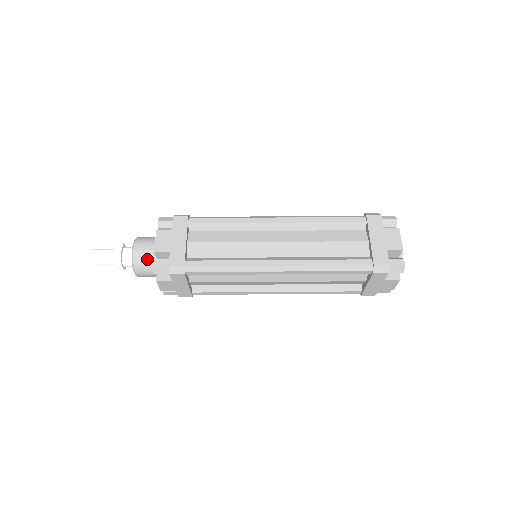
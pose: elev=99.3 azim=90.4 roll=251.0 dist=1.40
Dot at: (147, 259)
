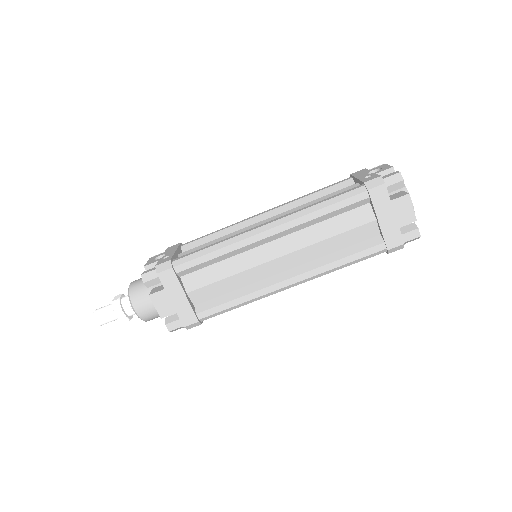
Dot at: (154, 314)
